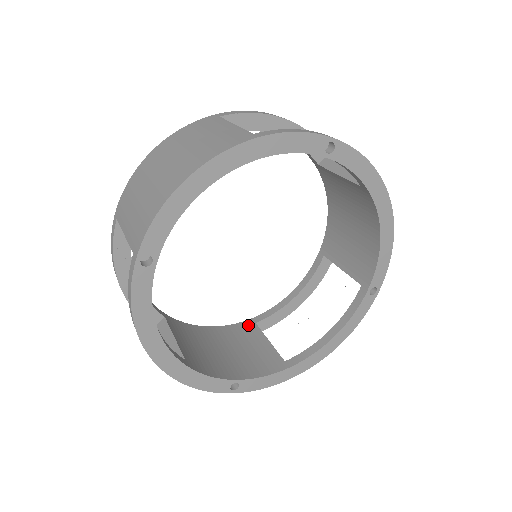
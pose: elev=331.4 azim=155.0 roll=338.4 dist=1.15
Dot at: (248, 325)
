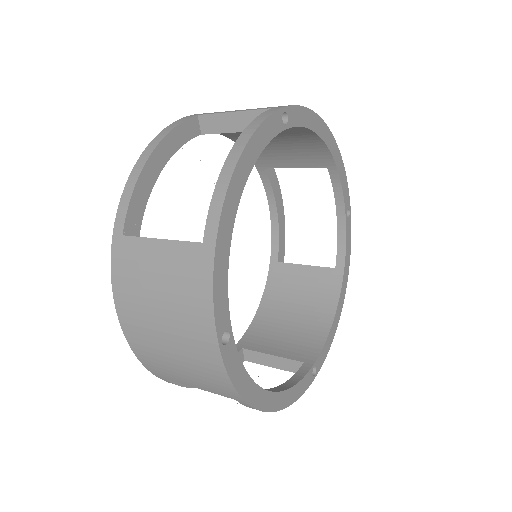
Dot at: occluded
